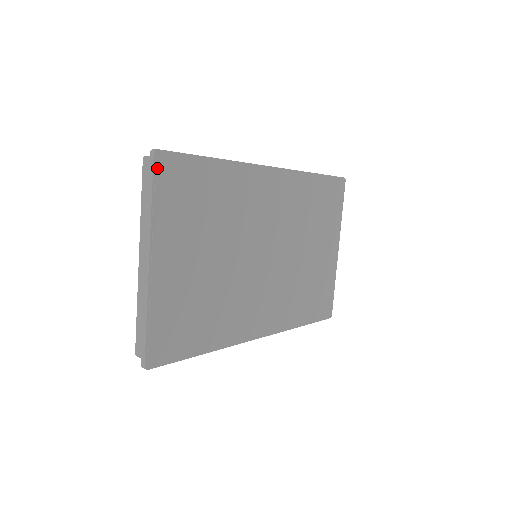
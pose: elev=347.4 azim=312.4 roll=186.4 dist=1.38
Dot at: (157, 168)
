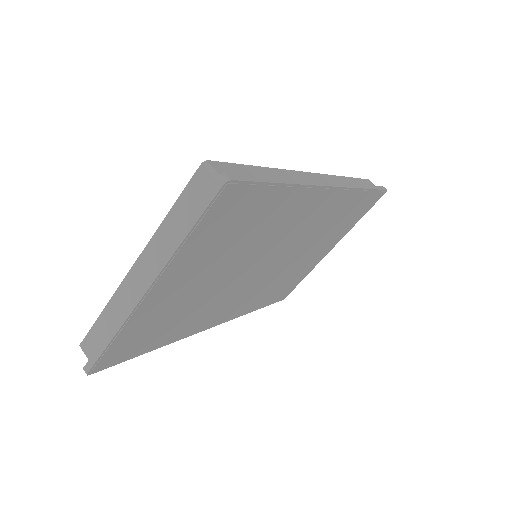
Dot at: (216, 201)
